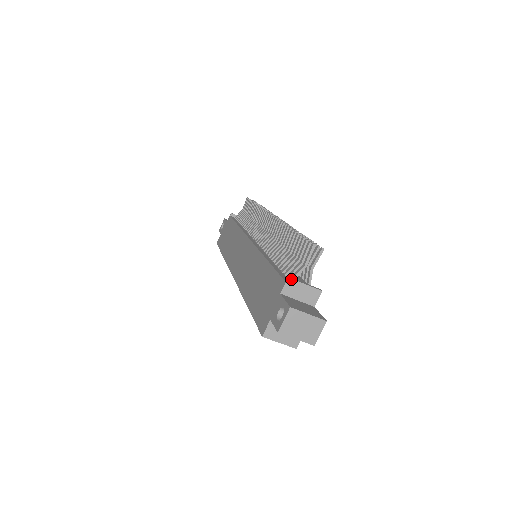
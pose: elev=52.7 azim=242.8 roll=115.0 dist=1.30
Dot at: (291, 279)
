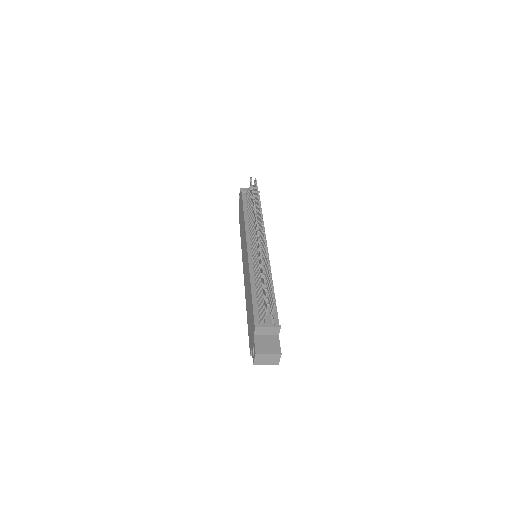
Dot at: (258, 327)
